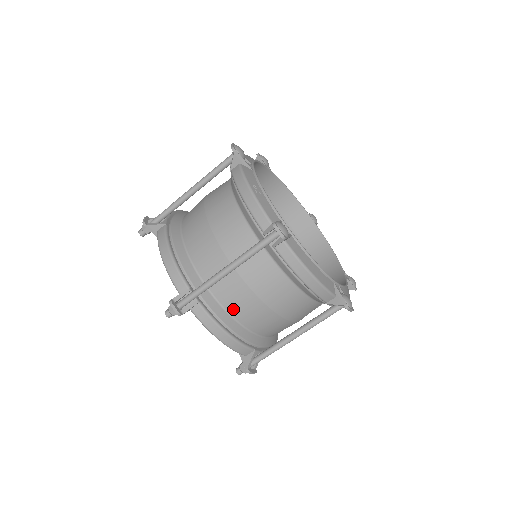
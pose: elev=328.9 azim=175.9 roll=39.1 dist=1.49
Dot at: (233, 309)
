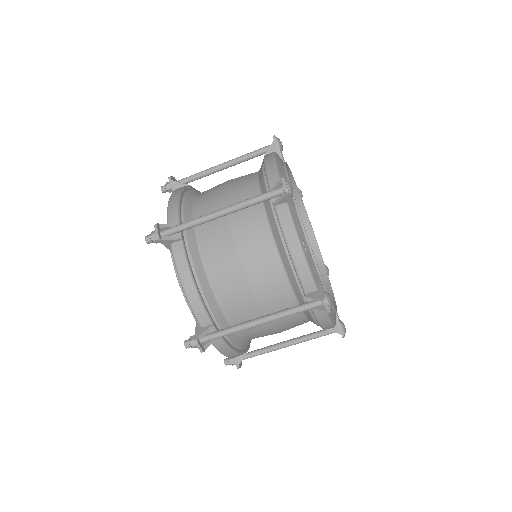
Dot at: (245, 333)
